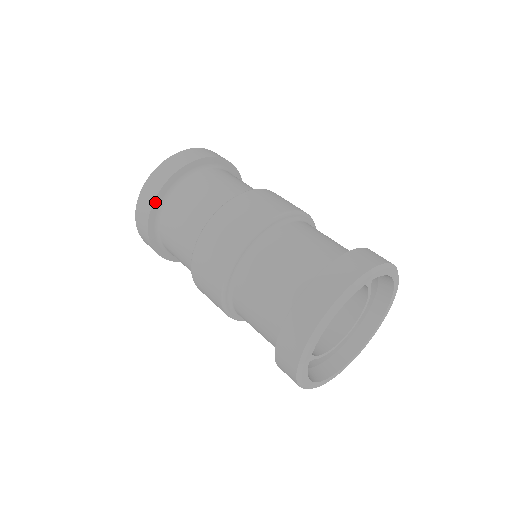
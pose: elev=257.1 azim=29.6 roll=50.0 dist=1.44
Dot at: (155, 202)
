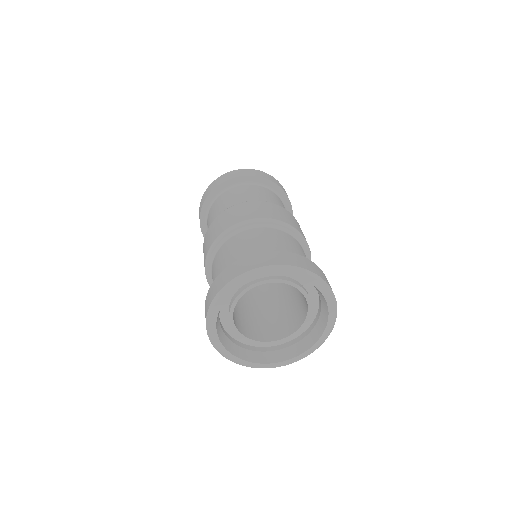
Dot at: (240, 178)
